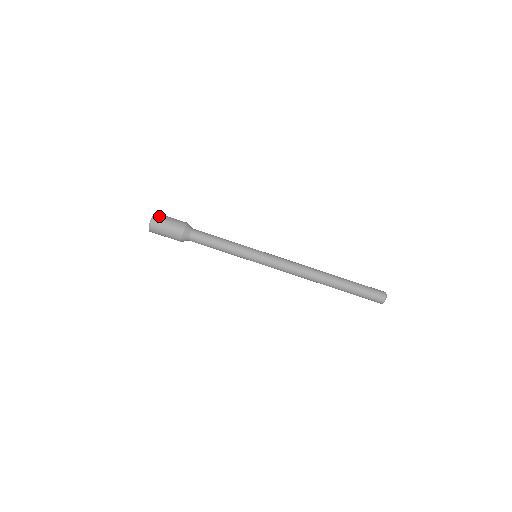
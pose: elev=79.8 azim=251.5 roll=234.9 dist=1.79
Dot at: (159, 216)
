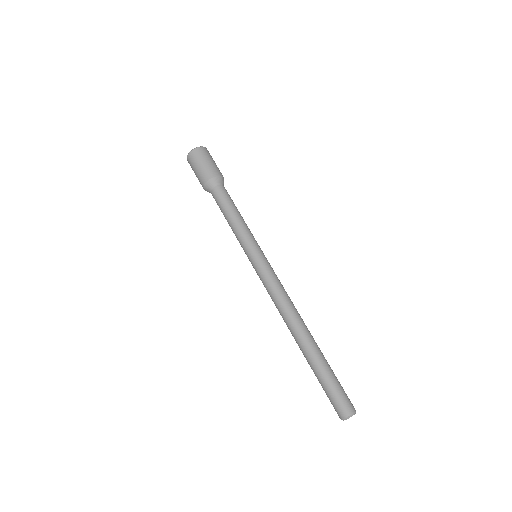
Dot at: occluded
